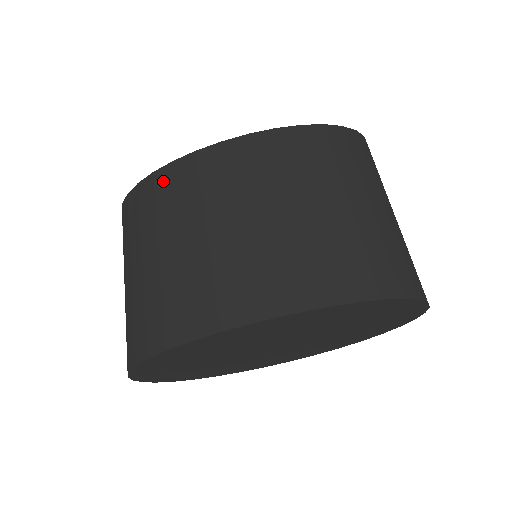
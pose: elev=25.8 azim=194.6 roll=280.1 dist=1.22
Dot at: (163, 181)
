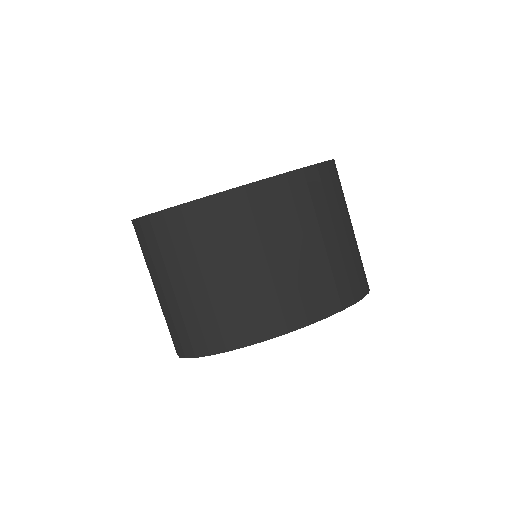
Dot at: (194, 217)
